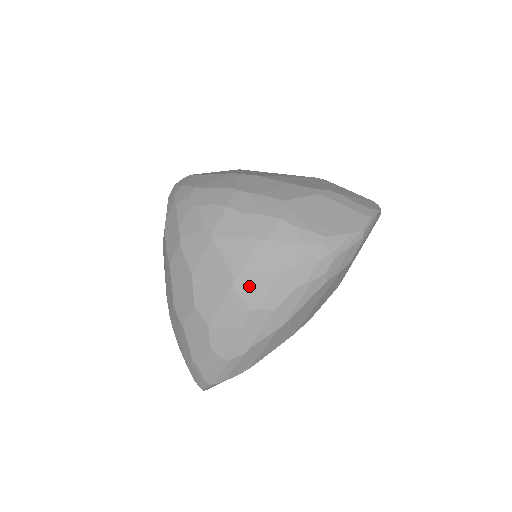
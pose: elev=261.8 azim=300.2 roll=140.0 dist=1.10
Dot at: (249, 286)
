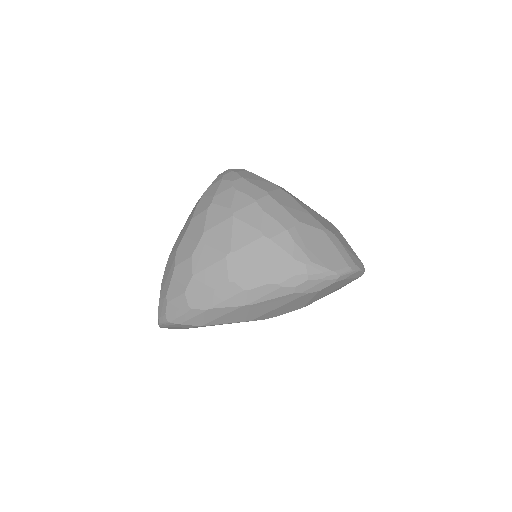
Dot at: (238, 263)
